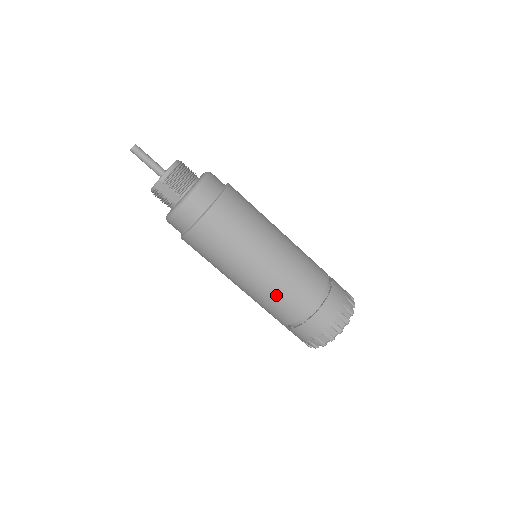
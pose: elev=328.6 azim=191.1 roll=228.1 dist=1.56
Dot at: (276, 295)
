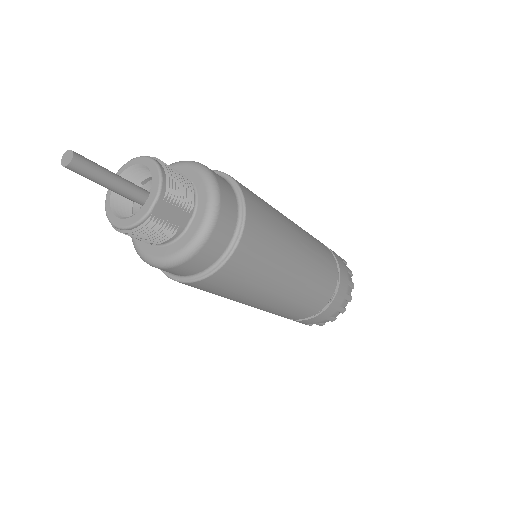
Dot at: (315, 284)
